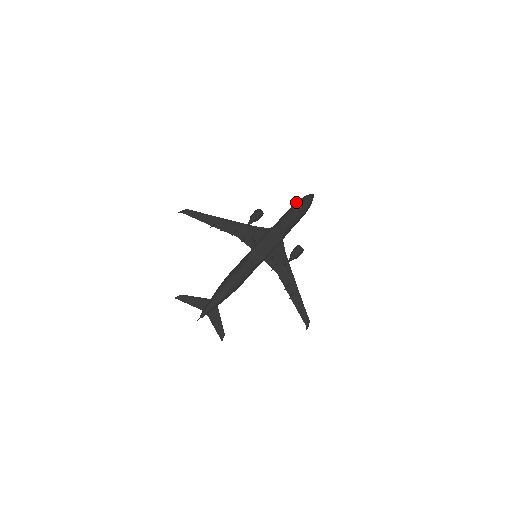
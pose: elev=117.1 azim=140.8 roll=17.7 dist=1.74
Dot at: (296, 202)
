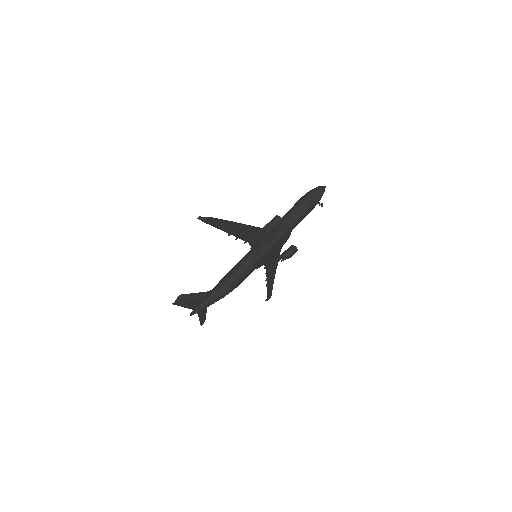
Dot at: (310, 199)
